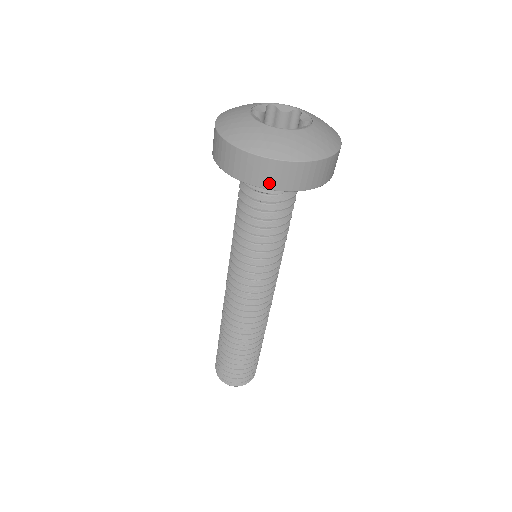
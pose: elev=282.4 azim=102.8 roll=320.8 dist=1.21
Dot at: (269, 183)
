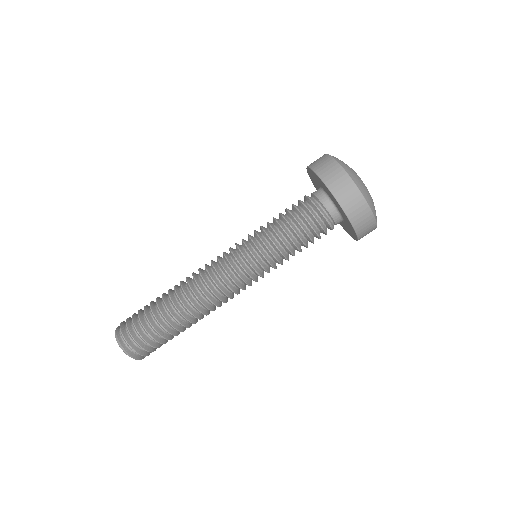
Dot at: (339, 194)
